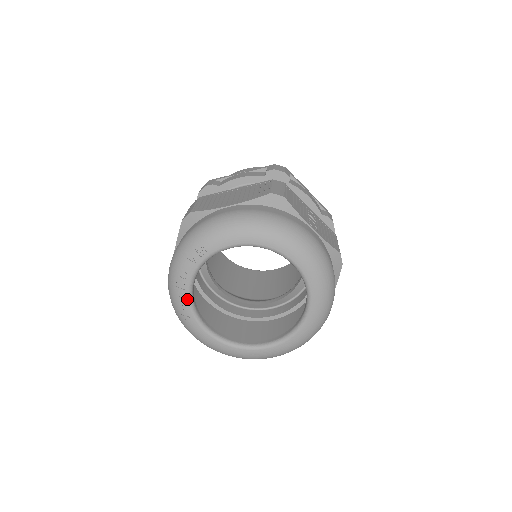
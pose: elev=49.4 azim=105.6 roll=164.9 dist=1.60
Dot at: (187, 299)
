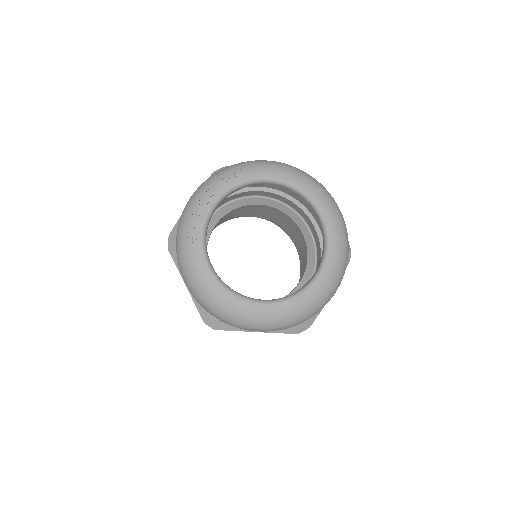
Dot at: (203, 220)
